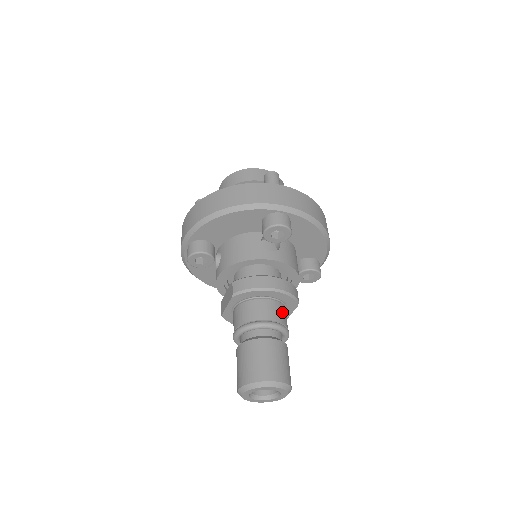
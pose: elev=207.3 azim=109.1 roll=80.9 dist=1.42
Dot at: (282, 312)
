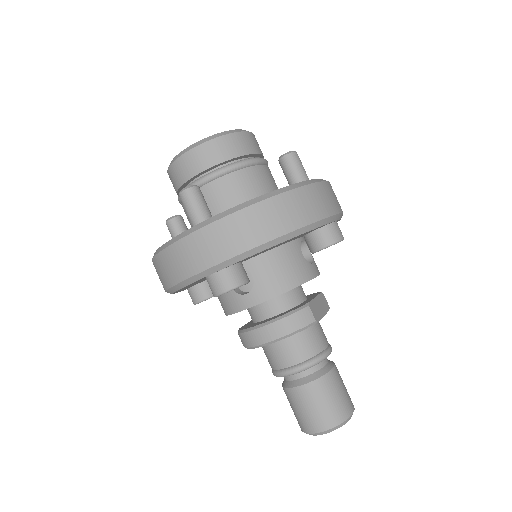
Dot at: (301, 344)
